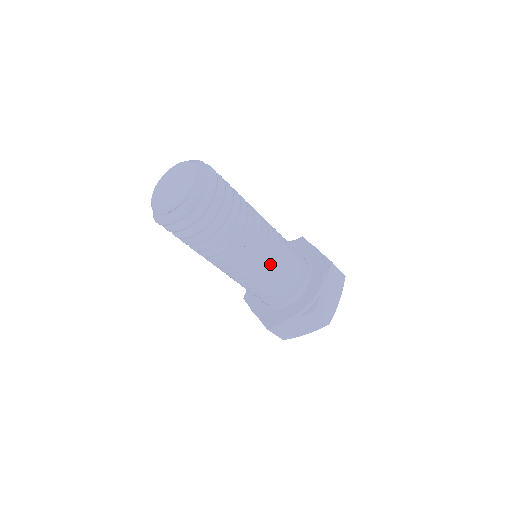
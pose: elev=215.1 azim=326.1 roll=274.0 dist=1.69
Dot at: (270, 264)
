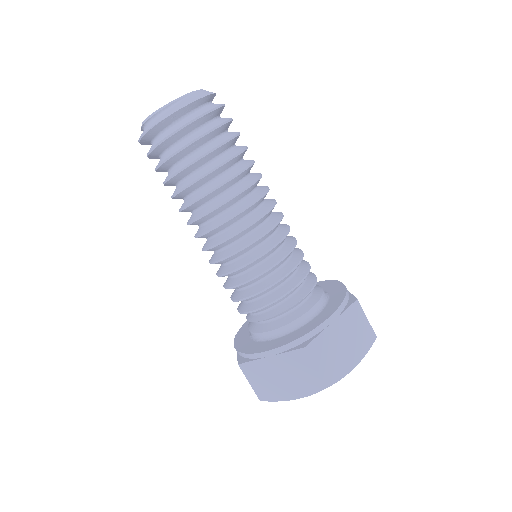
Dot at: (261, 251)
